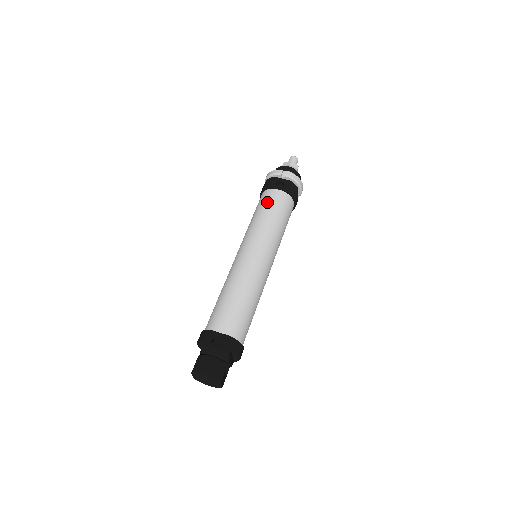
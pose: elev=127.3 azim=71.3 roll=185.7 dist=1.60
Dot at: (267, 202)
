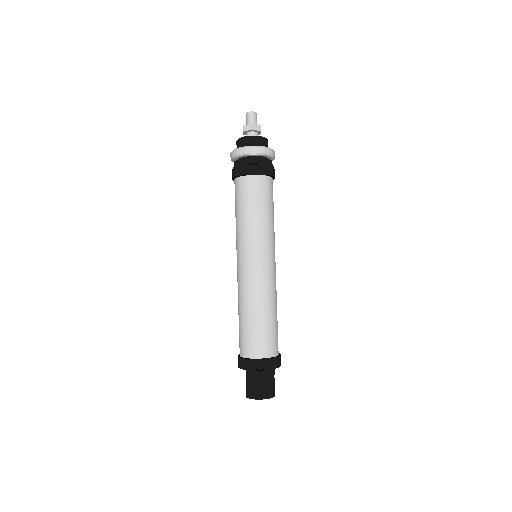
Dot at: (248, 196)
